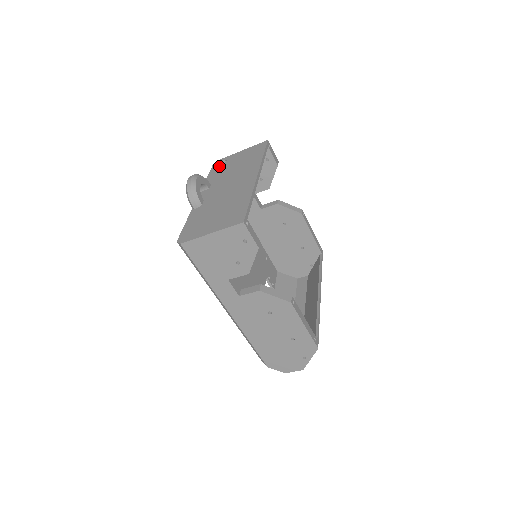
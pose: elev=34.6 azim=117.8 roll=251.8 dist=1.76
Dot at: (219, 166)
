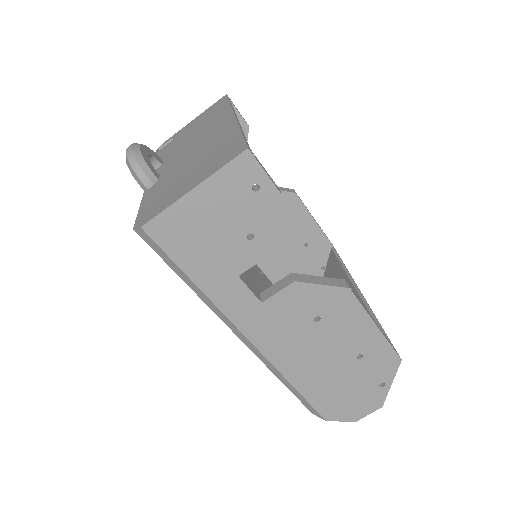
Dot at: (166, 145)
